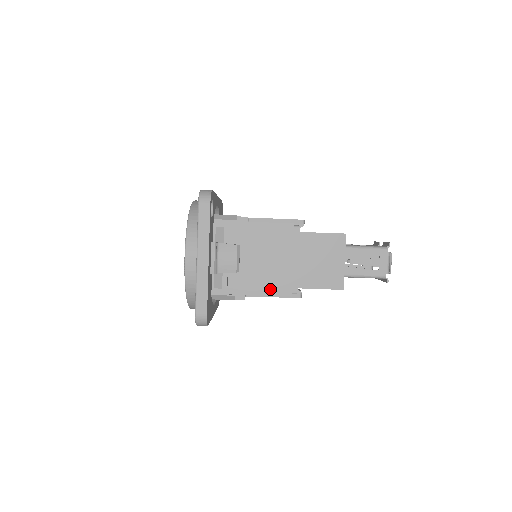
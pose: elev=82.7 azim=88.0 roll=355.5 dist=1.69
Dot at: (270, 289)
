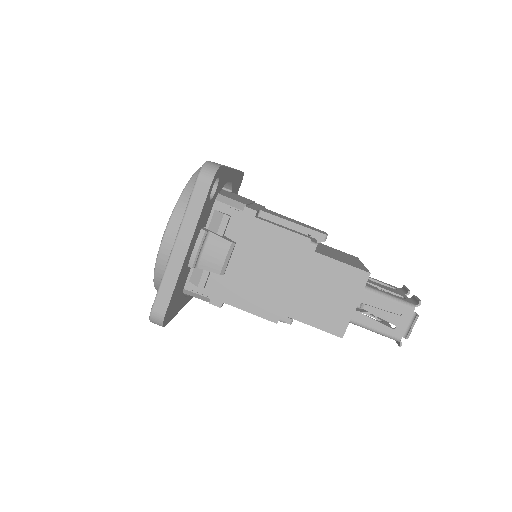
Dot at: (255, 306)
